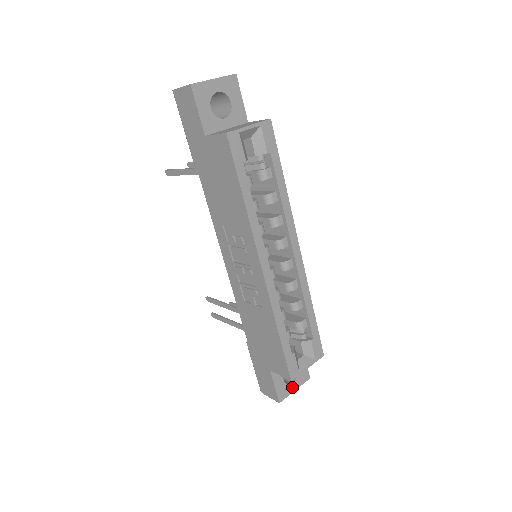
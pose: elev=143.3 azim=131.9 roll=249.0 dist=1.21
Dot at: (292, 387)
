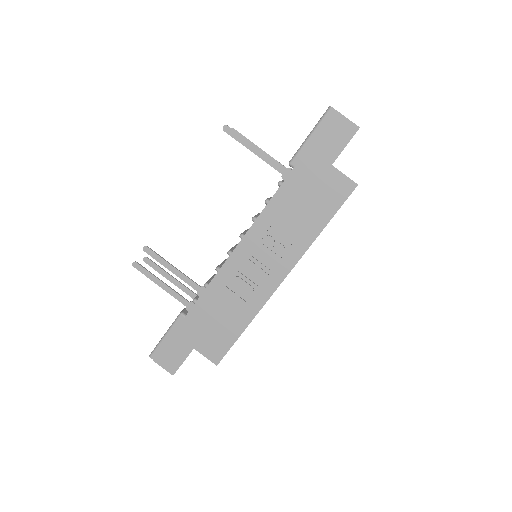
Dot at: occluded
